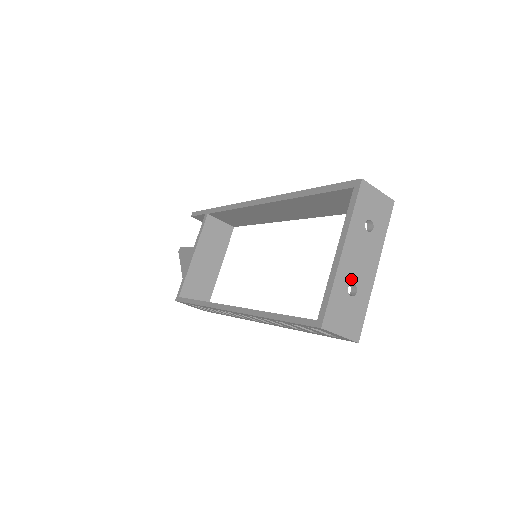
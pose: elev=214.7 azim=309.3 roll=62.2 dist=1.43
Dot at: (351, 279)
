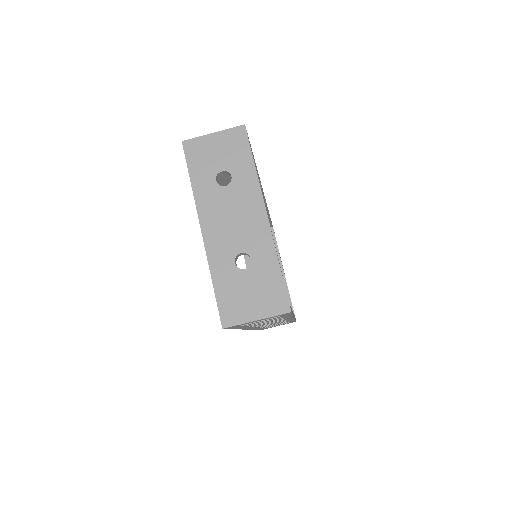
Dot at: (233, 251)
